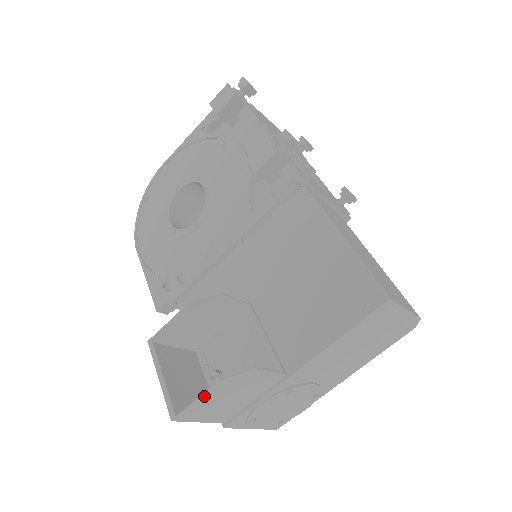
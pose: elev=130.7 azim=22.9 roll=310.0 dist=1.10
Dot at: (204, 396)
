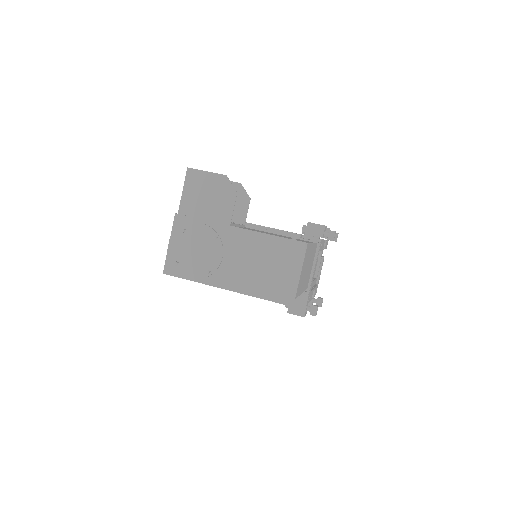
Dot at: (211, 174)
